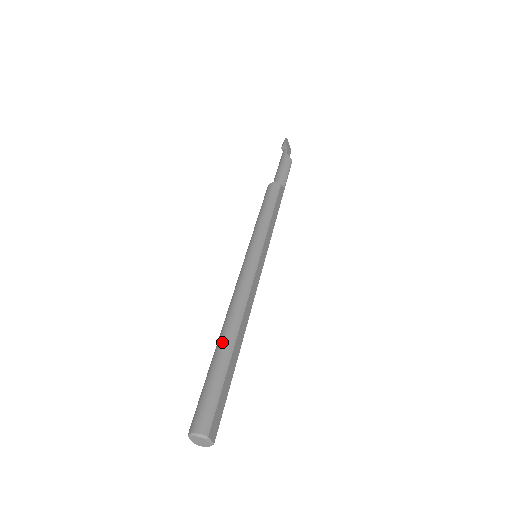
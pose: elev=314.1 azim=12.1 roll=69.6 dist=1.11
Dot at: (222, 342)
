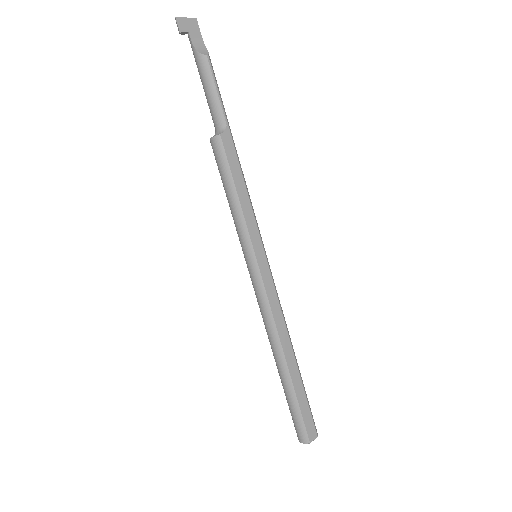
Dot at: (279, 371)
